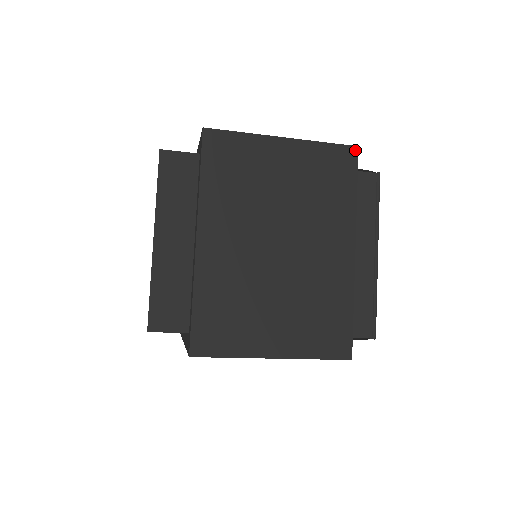
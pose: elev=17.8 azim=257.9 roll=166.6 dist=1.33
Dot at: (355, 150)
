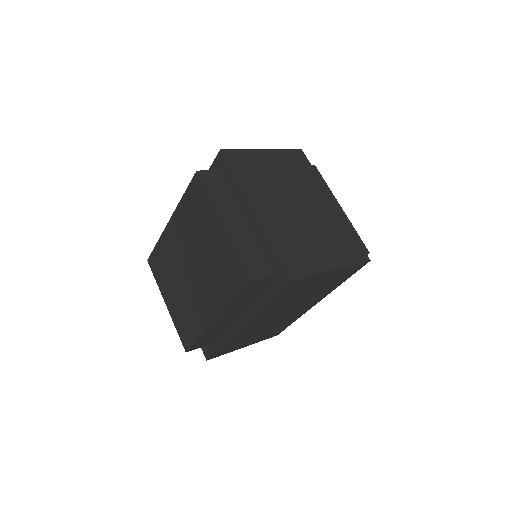
Dot at: (301, 151)
